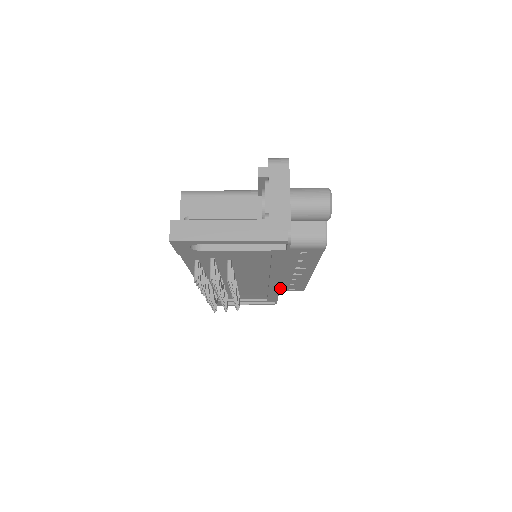
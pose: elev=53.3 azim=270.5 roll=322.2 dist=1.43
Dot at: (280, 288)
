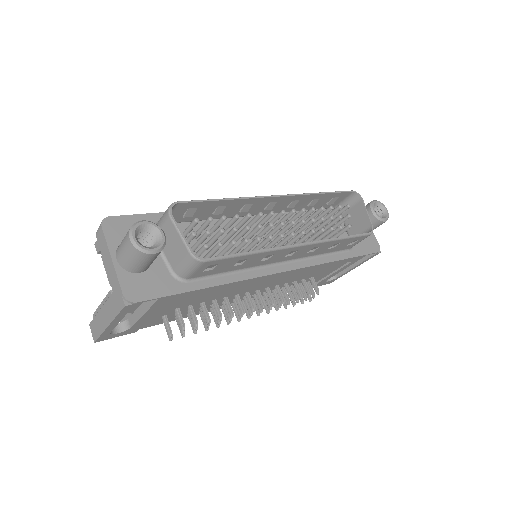
Dot at: (338, 250)
